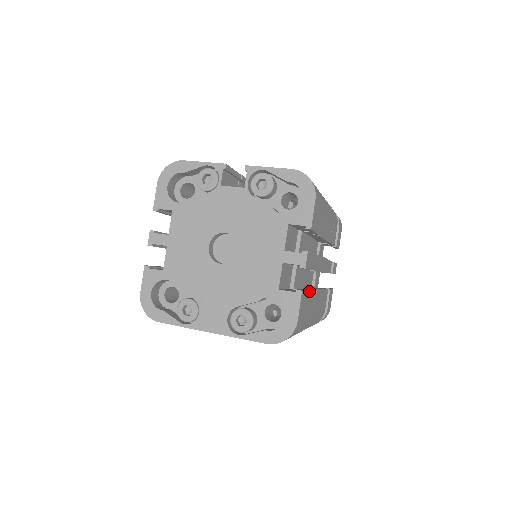
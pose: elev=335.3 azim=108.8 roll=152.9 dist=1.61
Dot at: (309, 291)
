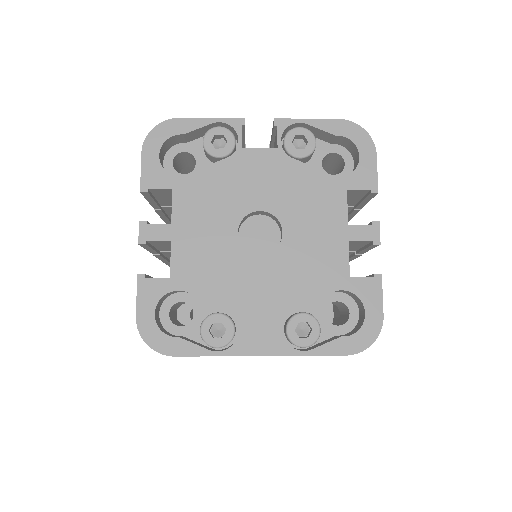
Dot at: occluded
